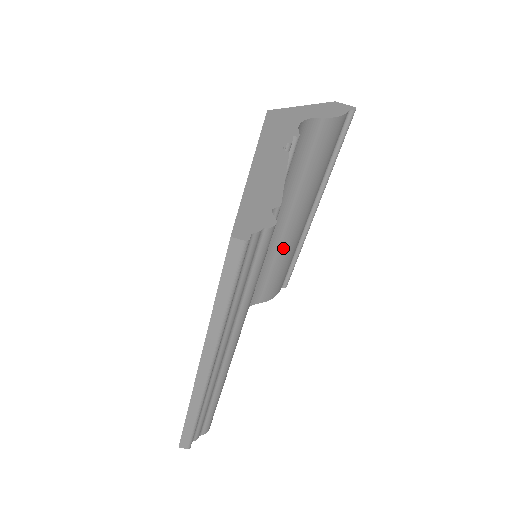
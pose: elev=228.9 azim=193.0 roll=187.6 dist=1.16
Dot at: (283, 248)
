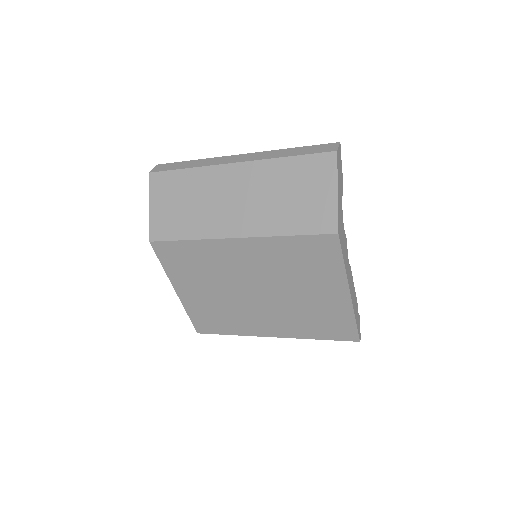
Dot at: occluded
